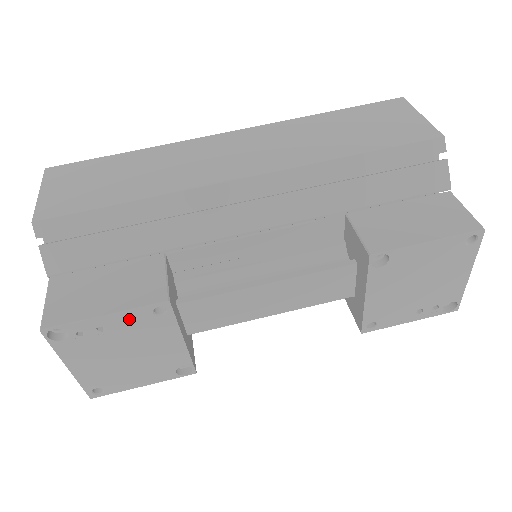
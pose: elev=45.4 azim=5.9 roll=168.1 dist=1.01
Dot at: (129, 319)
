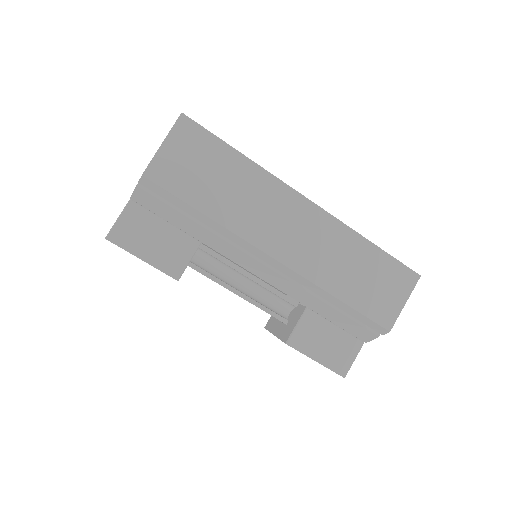
Dot at: occluded
